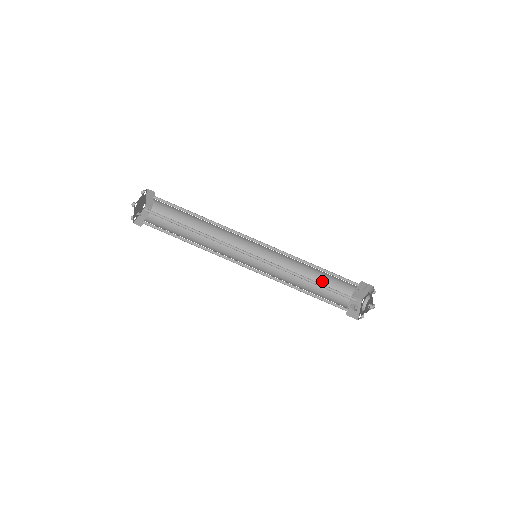
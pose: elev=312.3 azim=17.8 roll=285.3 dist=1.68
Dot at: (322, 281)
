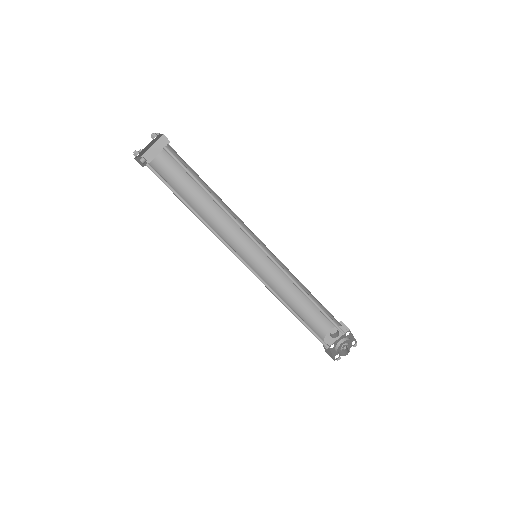
Dot at: (317, 301)
